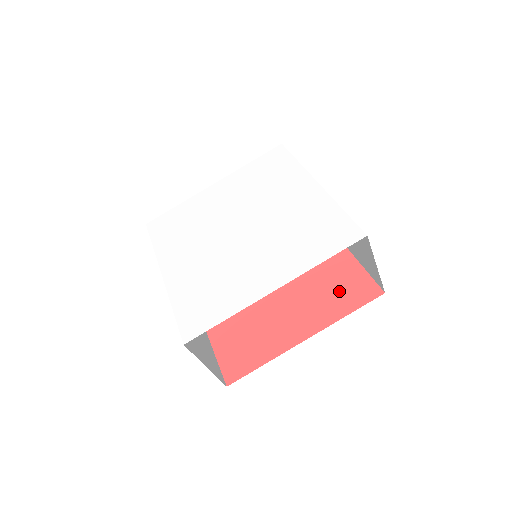
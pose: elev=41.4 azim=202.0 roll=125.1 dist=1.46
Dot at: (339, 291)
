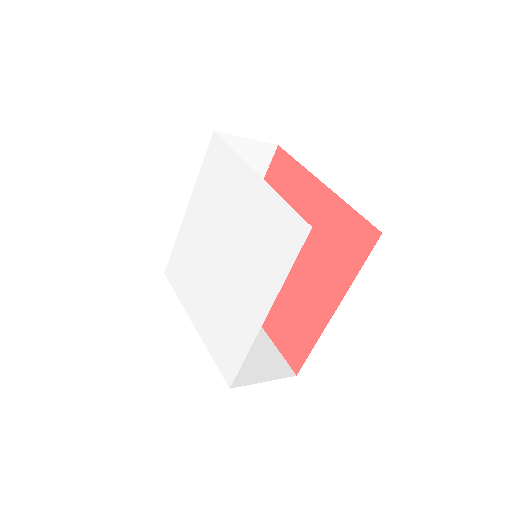
Dot at: (290, 332)
